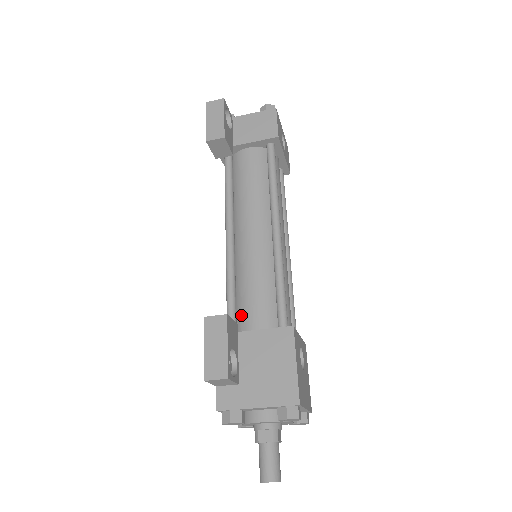
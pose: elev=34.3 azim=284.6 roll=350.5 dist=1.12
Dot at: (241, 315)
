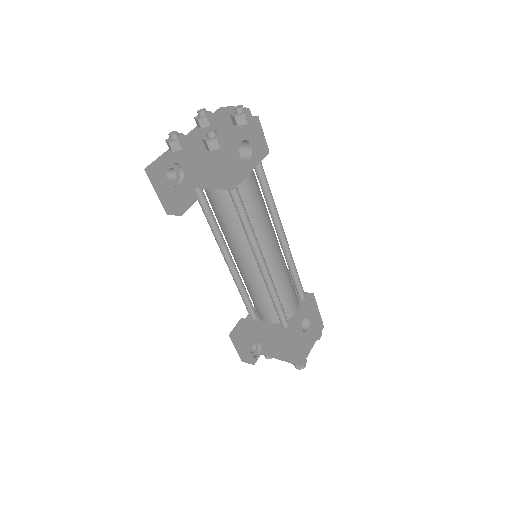
Dot at: (256, 308)
